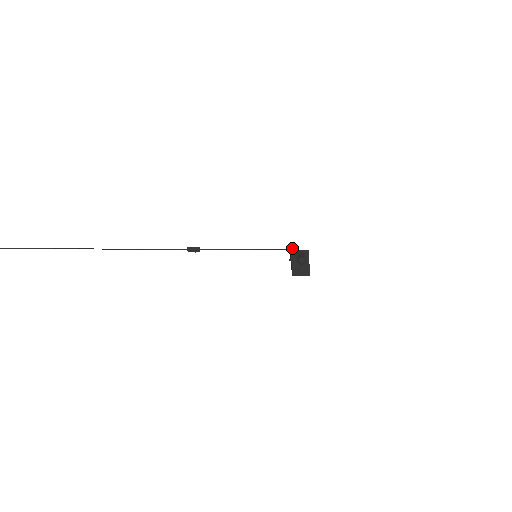
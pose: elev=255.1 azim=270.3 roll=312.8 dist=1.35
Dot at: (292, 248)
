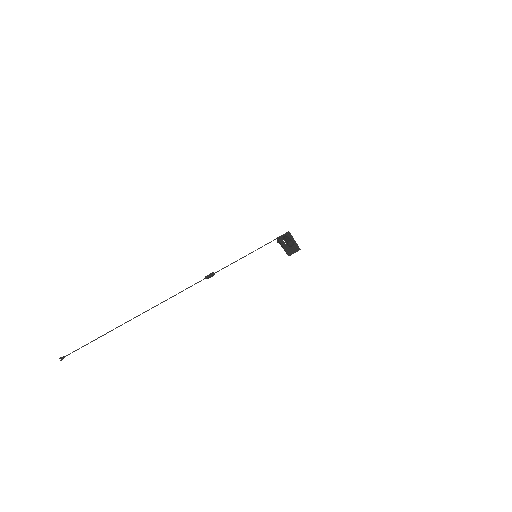
Dot at: (278, 237)
